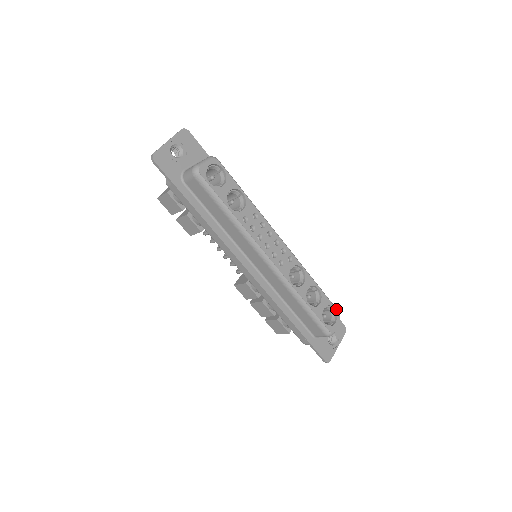
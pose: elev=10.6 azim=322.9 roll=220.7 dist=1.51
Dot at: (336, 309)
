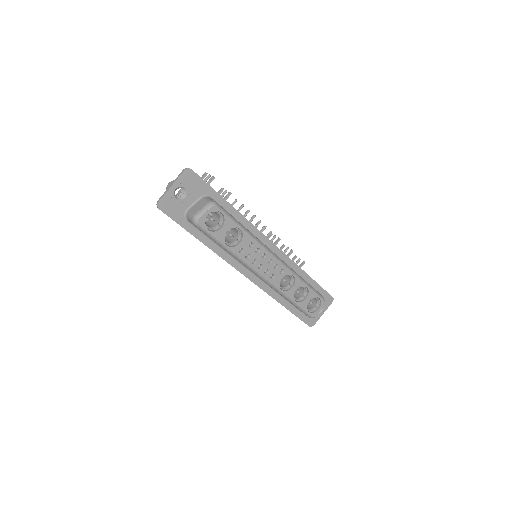
Dot at: (321, 298)
